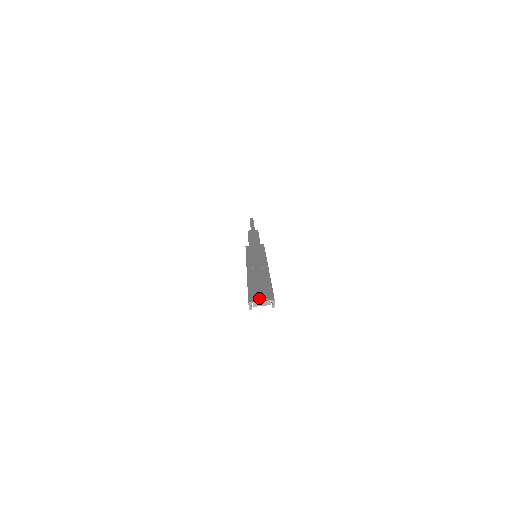
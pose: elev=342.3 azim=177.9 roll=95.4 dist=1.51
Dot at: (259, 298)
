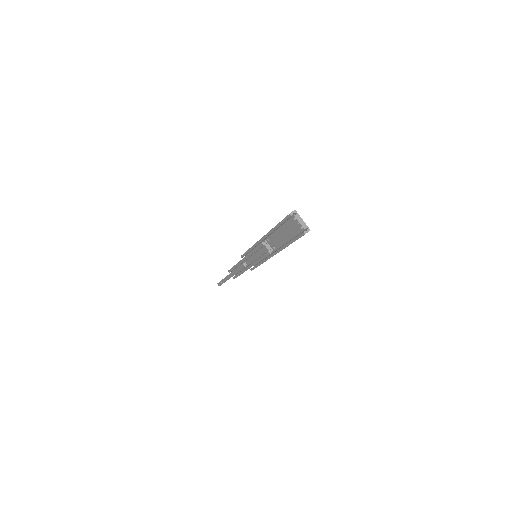
Dot at: occluded
